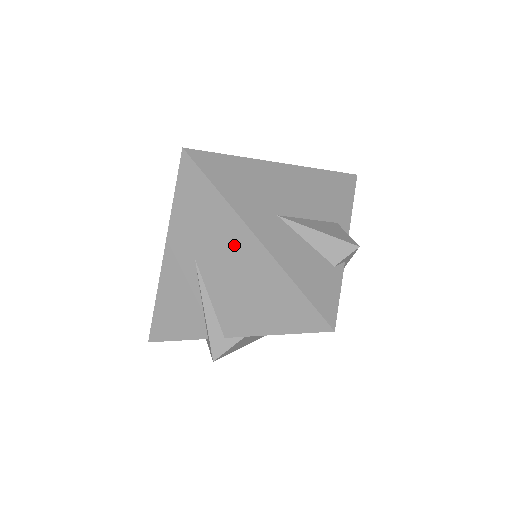
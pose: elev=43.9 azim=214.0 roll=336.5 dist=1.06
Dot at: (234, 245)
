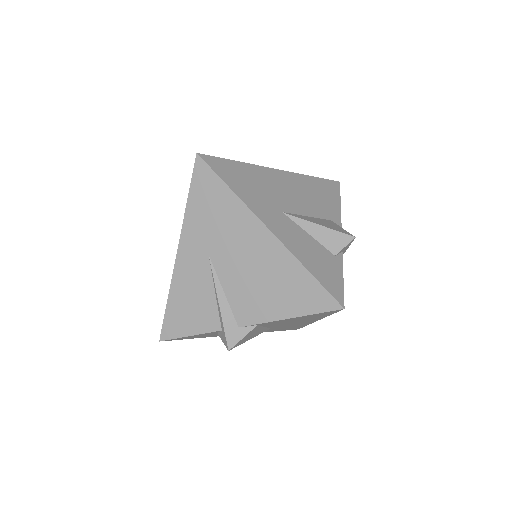
Dot at: (247, 238)
